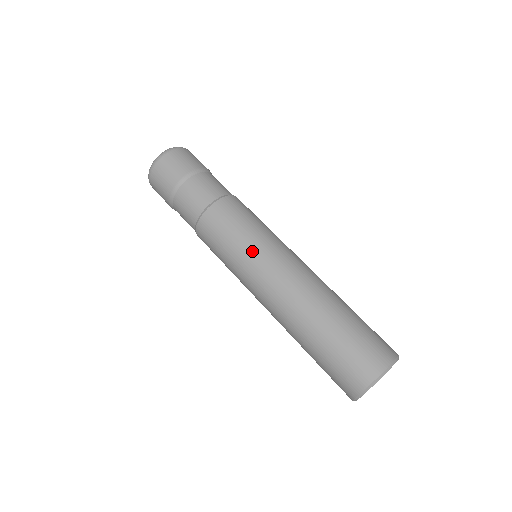
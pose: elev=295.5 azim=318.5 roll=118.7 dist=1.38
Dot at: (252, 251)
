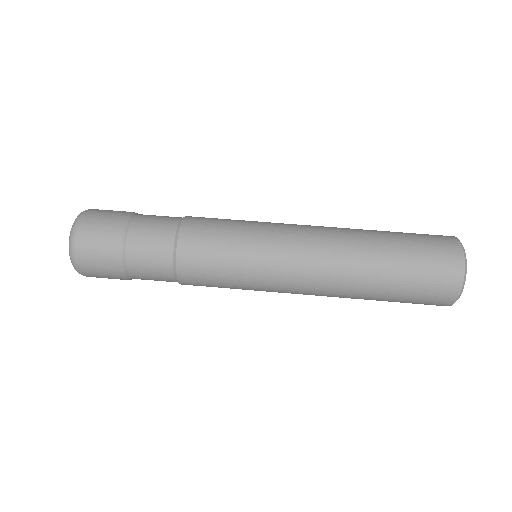
Dot at: (262, 223)
